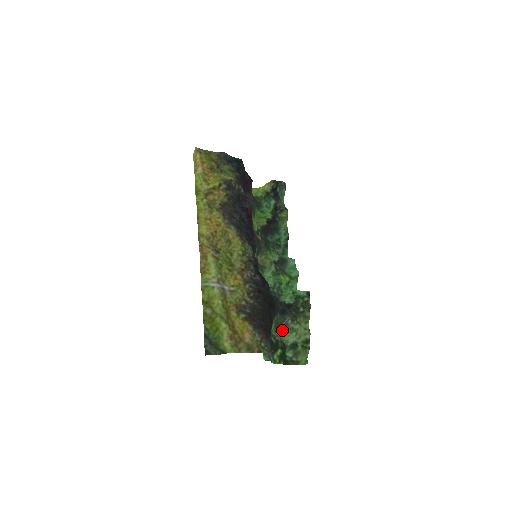
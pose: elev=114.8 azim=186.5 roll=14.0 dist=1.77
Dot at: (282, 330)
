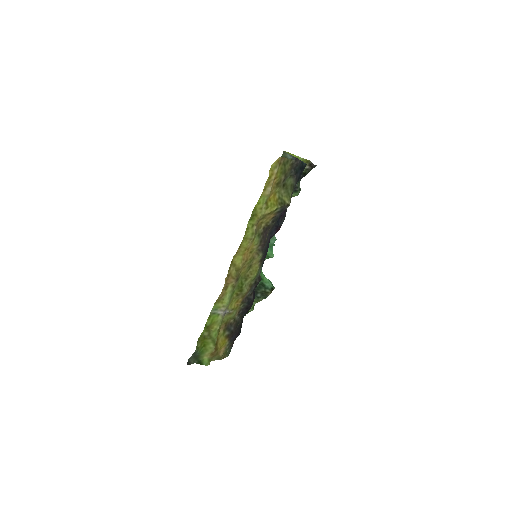
Dot at: occluded
